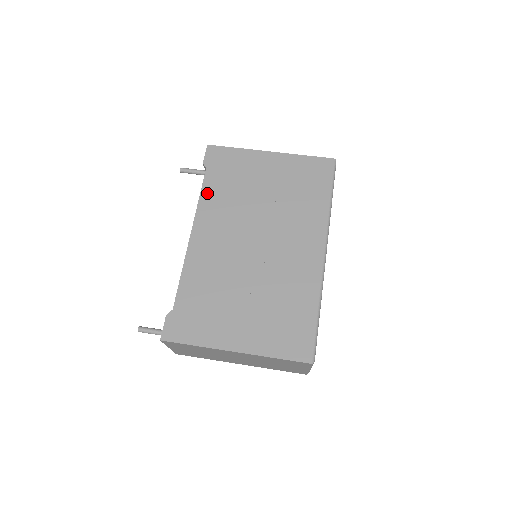
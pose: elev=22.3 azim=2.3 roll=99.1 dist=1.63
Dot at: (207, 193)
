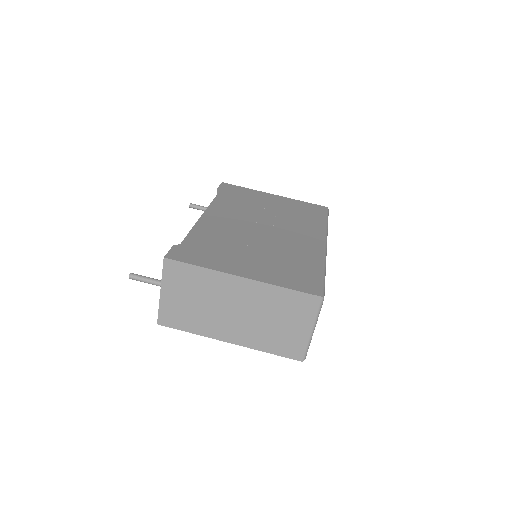
Dot at: (220, 200)
